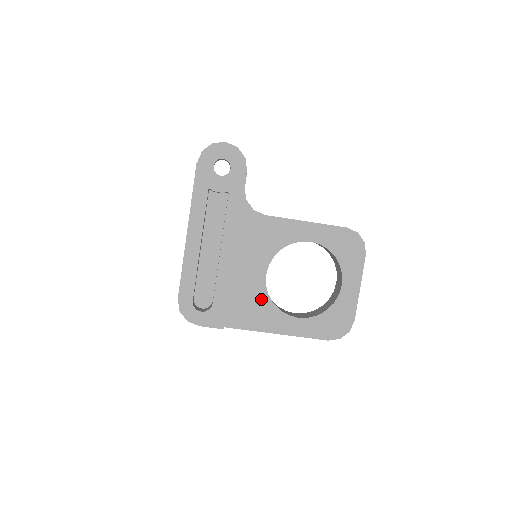
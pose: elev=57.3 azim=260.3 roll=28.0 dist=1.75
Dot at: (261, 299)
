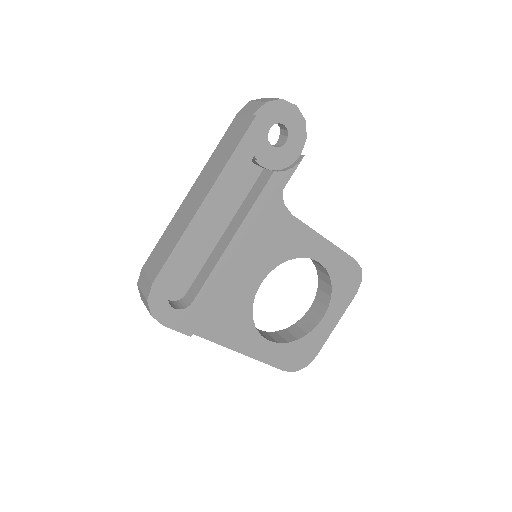
Dot at: (243, 310)
